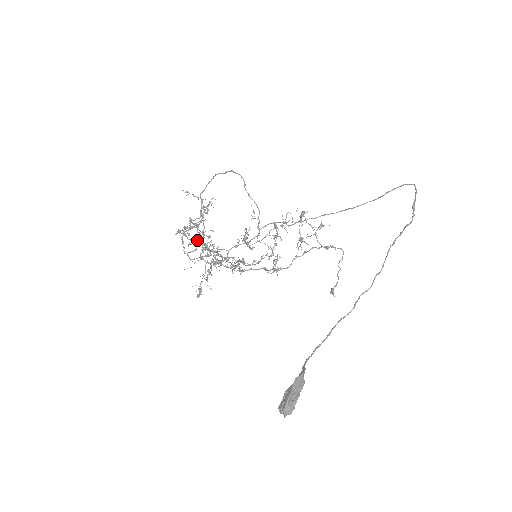
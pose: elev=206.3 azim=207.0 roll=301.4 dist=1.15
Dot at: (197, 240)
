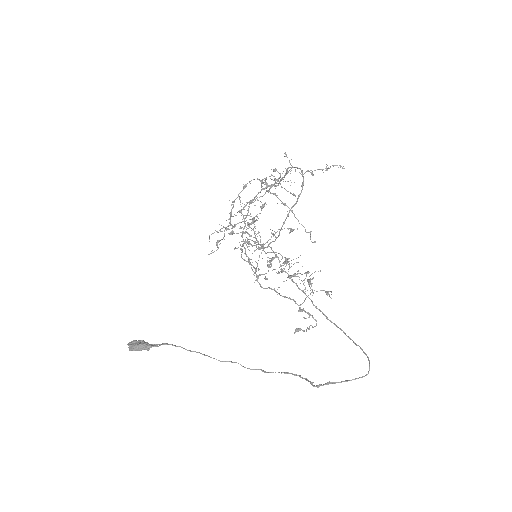
Dot at: occluded
